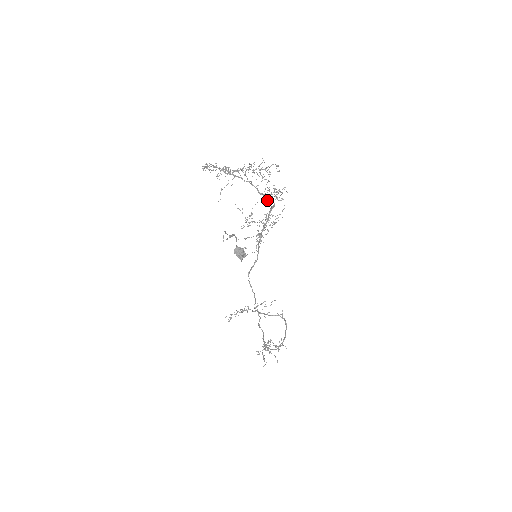
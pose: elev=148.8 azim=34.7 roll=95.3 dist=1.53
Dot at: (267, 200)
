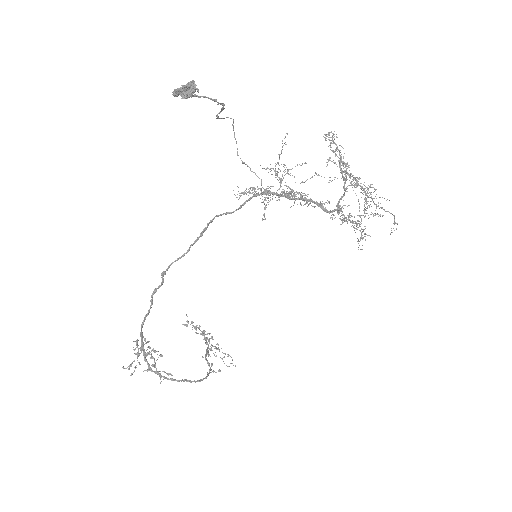
Dot at: occluded
